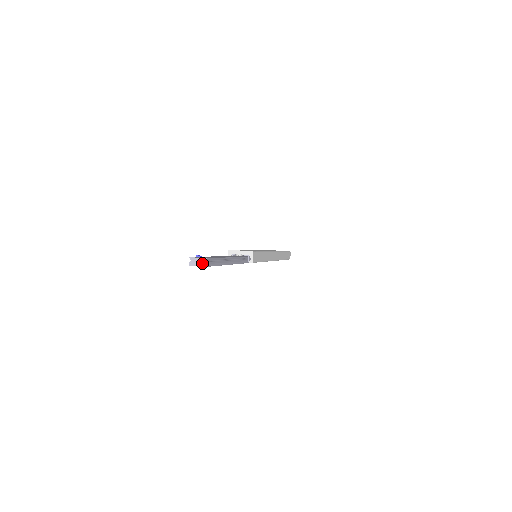
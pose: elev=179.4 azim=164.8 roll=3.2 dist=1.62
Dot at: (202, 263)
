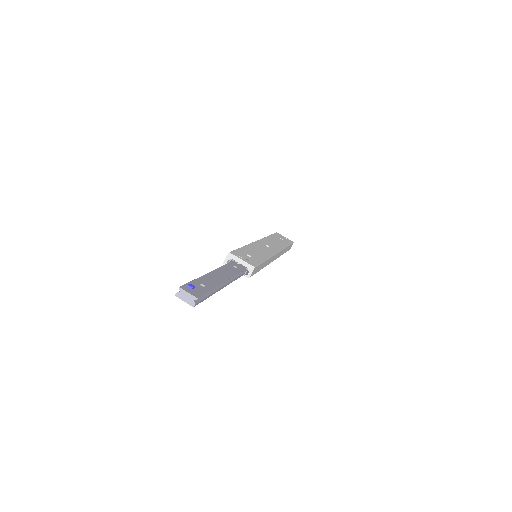
Dot at: (191, 301)
